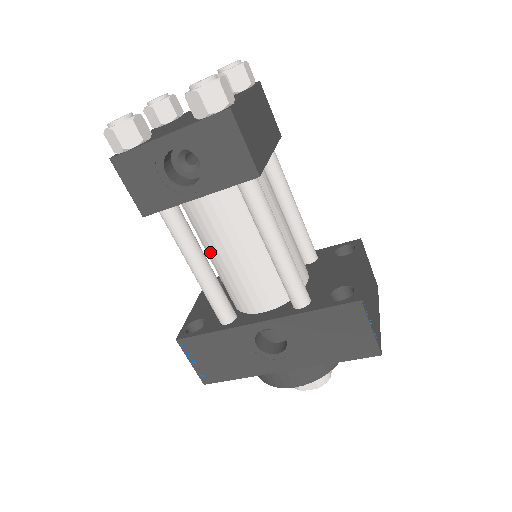
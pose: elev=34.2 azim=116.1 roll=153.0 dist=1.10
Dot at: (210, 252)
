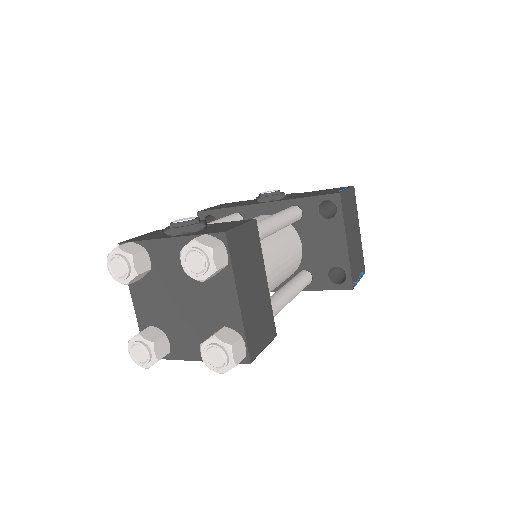
Dot at: occluded
